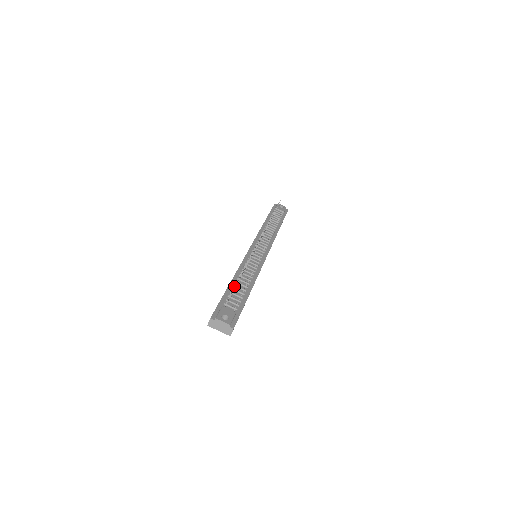
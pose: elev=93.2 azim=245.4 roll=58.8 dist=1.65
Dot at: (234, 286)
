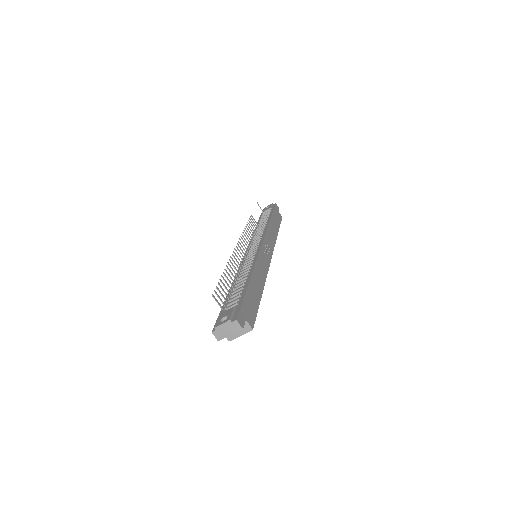
Dot at: occluded
